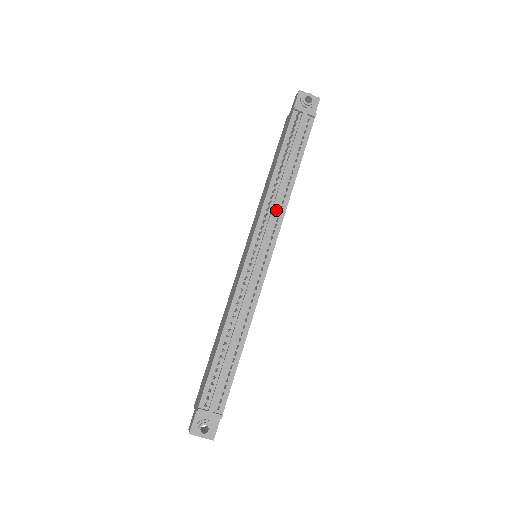
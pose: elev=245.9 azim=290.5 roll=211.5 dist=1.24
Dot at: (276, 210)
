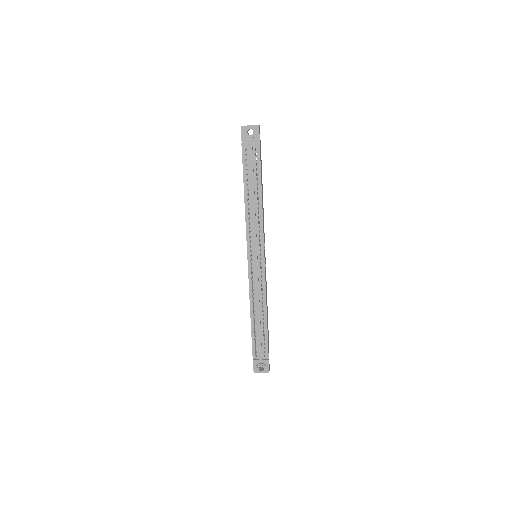
Dot at: (255, 226)
